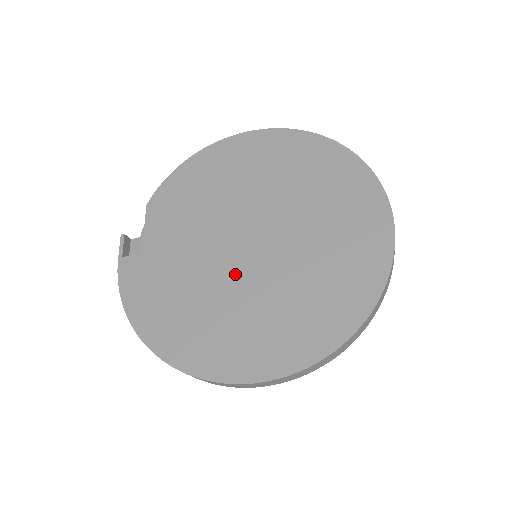
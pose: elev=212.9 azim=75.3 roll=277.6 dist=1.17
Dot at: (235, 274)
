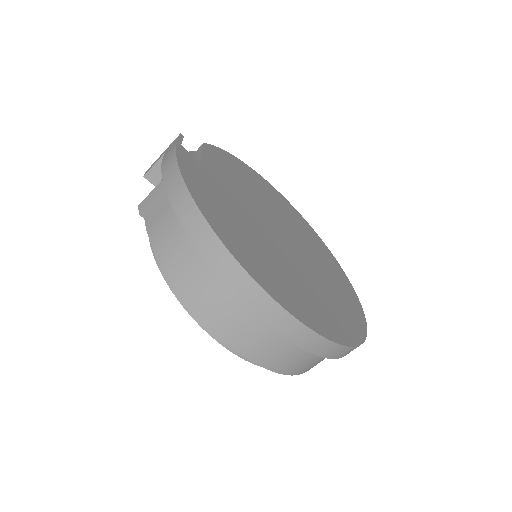
Dot at: (275, 243)
